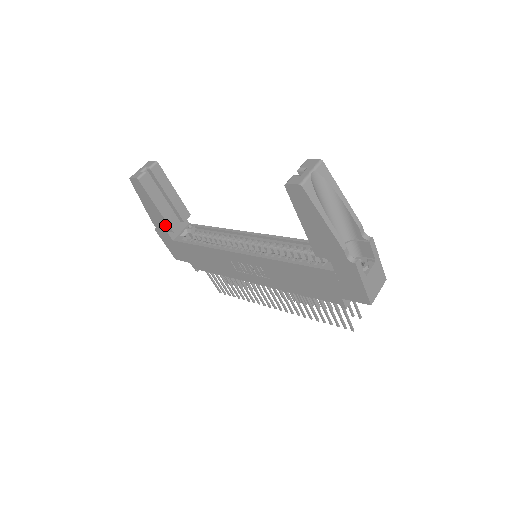
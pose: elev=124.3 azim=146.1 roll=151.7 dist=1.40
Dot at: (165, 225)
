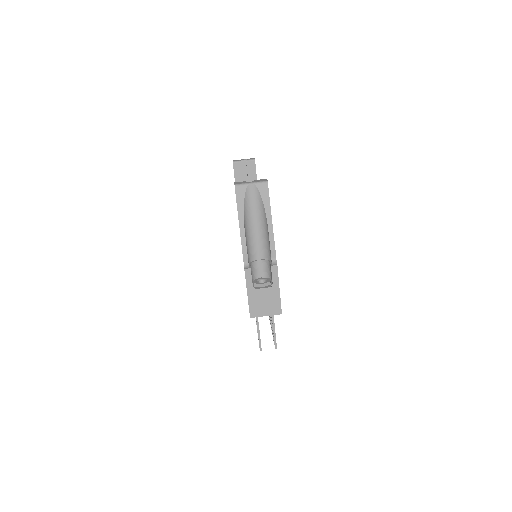
Dot at: occluded
